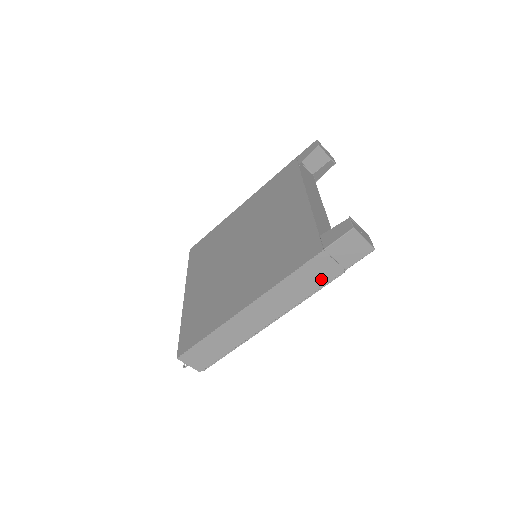
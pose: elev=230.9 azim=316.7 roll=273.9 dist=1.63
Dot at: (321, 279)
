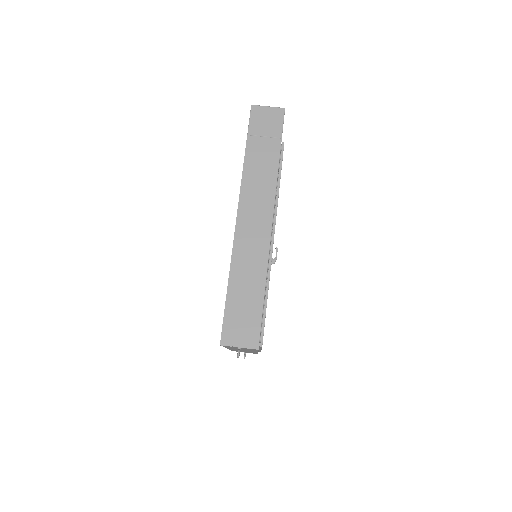
Dot at: (271, 160)
